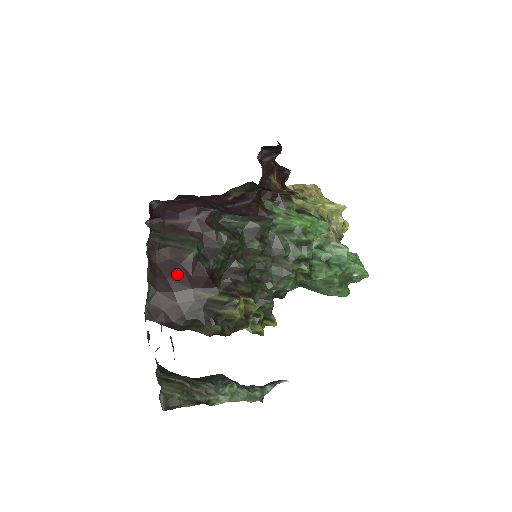
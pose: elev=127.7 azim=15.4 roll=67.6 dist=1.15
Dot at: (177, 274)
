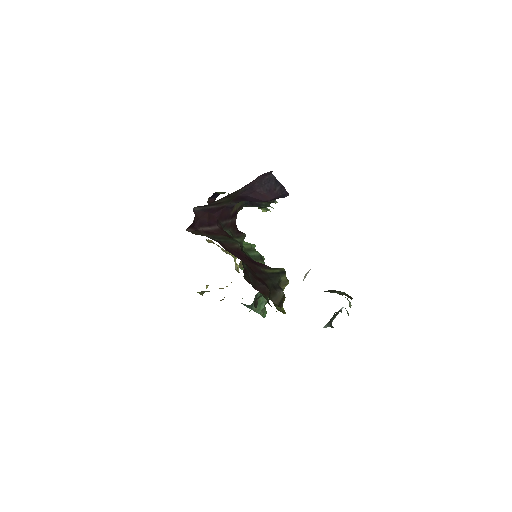
Dot at: (241, 257)
